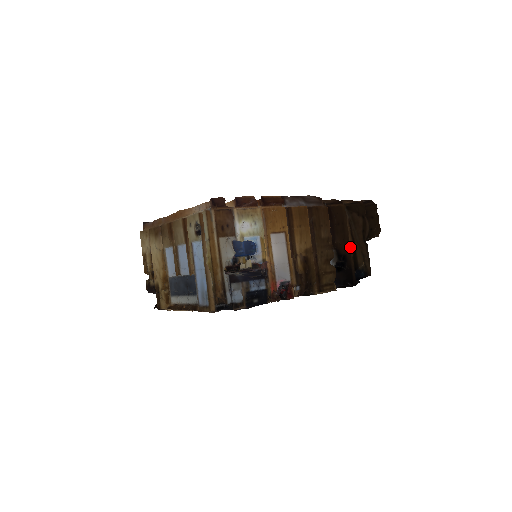
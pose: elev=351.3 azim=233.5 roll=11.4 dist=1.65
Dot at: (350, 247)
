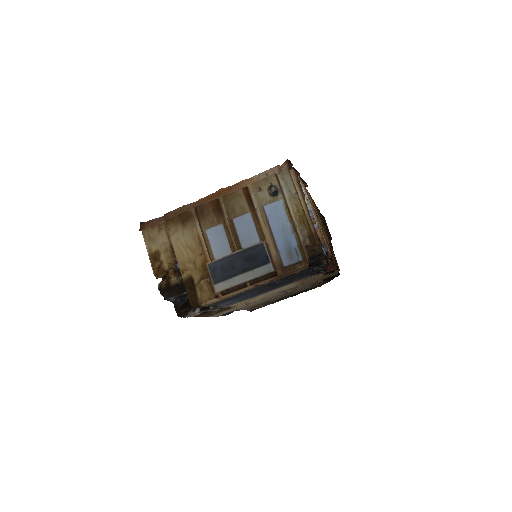
Dot at: occluded
